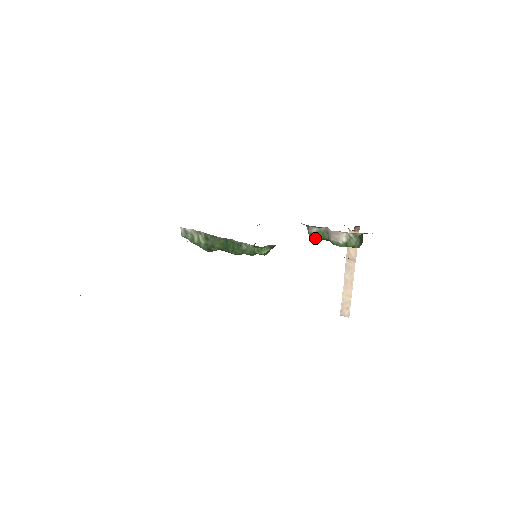
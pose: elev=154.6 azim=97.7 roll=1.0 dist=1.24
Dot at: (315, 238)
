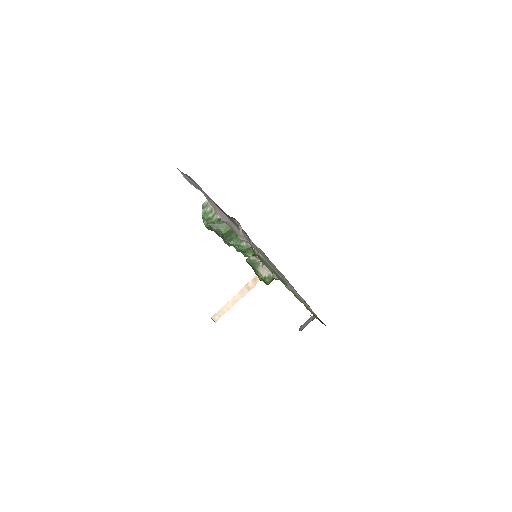
Dot at: (249, 263)
